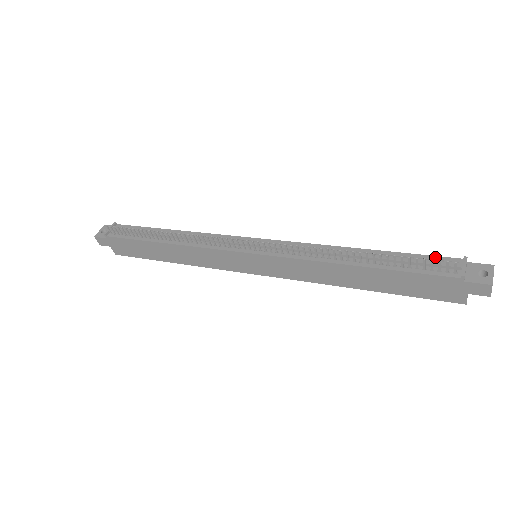
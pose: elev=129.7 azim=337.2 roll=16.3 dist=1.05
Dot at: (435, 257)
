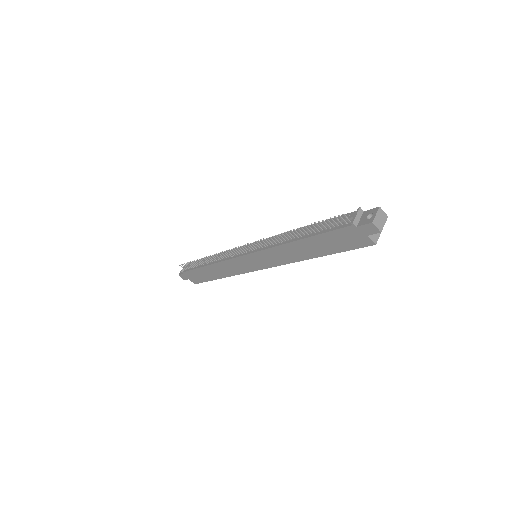
Dot at: occluded
